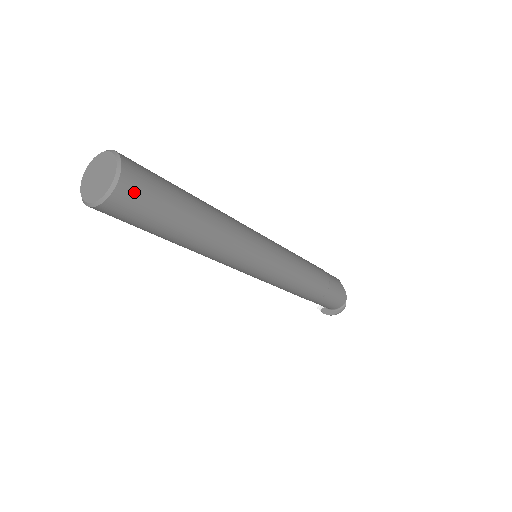
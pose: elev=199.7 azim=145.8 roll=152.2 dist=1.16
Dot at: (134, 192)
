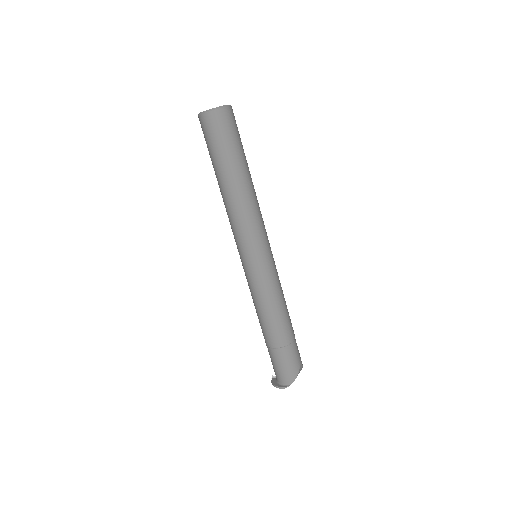
Dot at: (219, 122)
